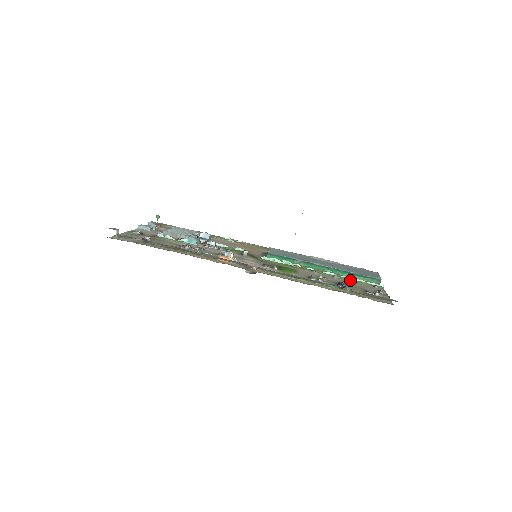
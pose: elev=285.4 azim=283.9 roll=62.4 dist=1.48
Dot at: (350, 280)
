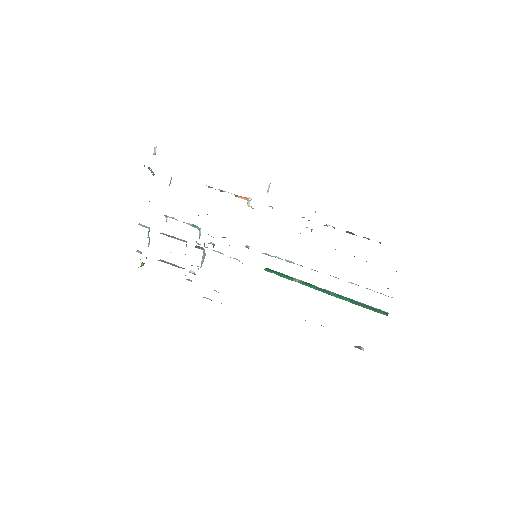
Dot at: occluded
